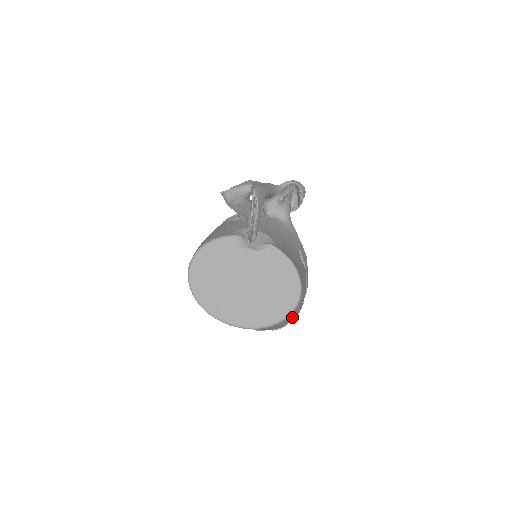
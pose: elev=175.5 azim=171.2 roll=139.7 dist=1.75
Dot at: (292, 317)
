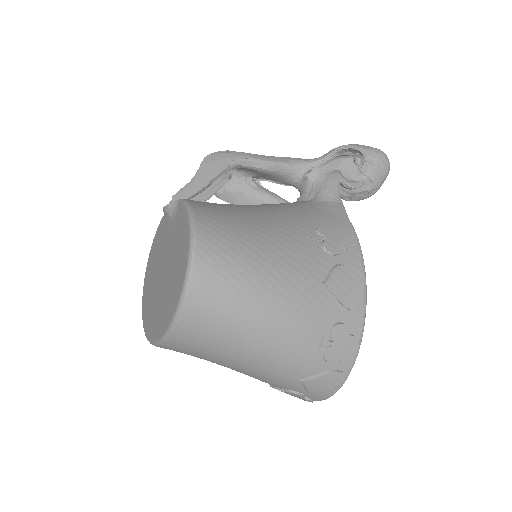
Dot at: (227, 318)
